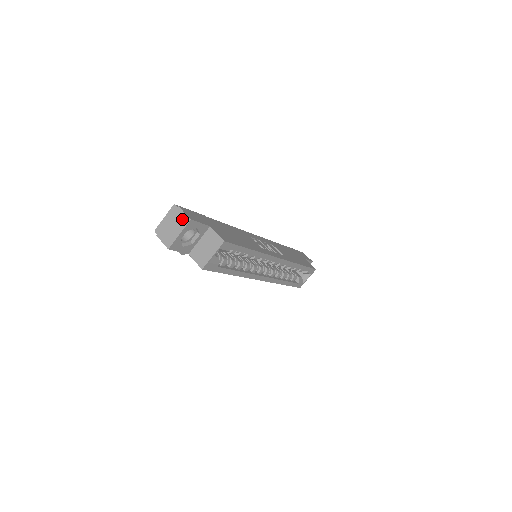
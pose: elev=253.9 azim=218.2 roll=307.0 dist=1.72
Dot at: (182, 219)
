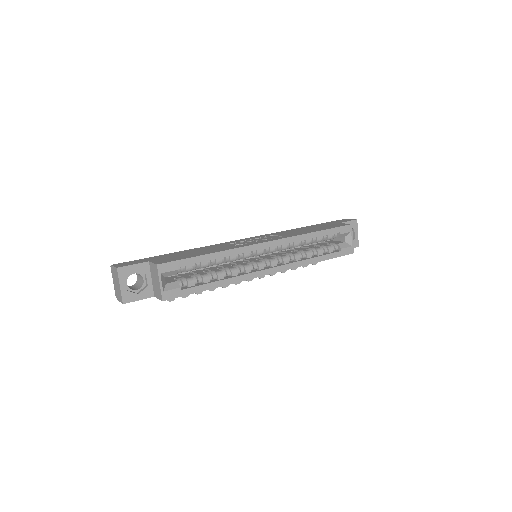
Dot at: (115, 273)
